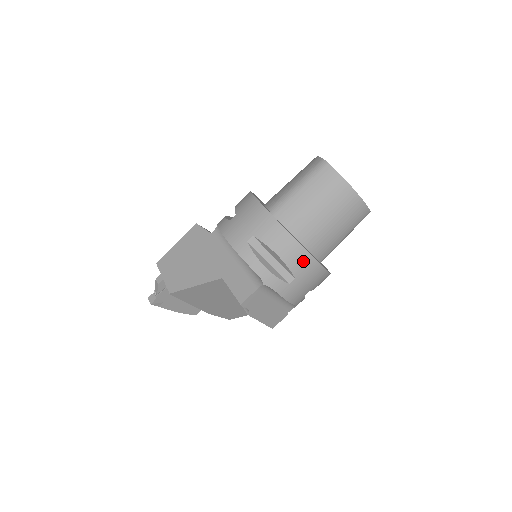
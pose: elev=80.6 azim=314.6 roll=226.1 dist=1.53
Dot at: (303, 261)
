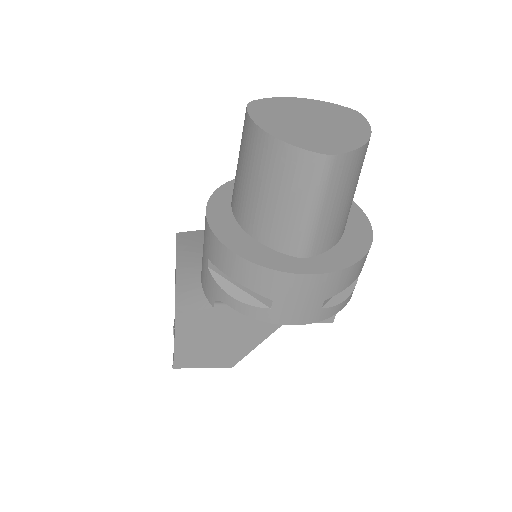
Dot at: occluded
